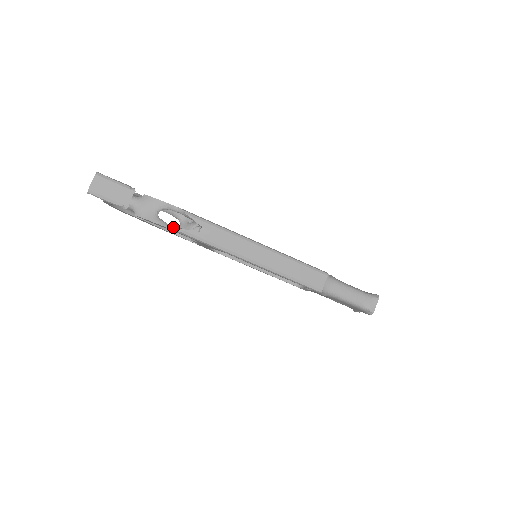
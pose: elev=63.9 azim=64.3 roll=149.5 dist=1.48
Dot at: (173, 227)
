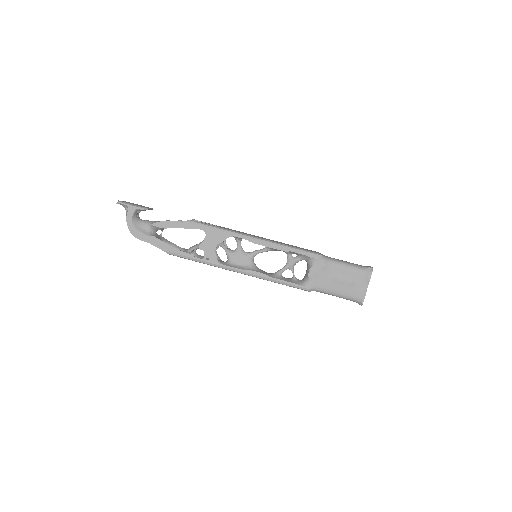
Dot at: (186, 222)
